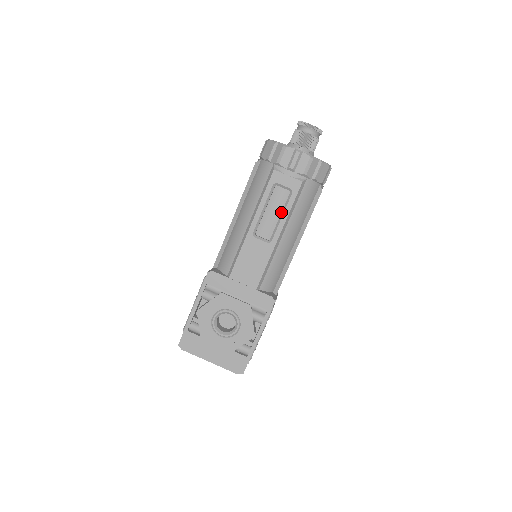
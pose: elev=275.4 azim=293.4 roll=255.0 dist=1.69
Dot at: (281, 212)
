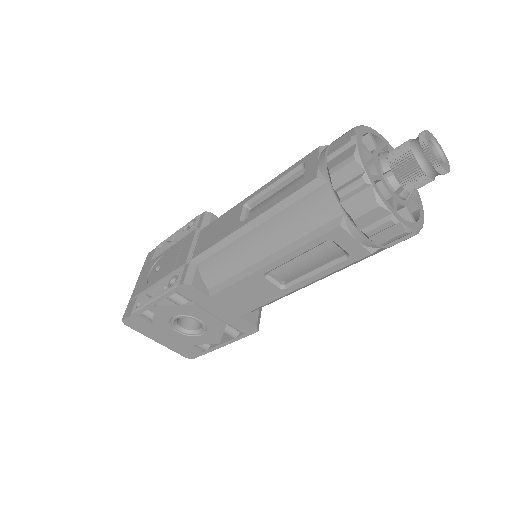
Dot at: (318, 263)
